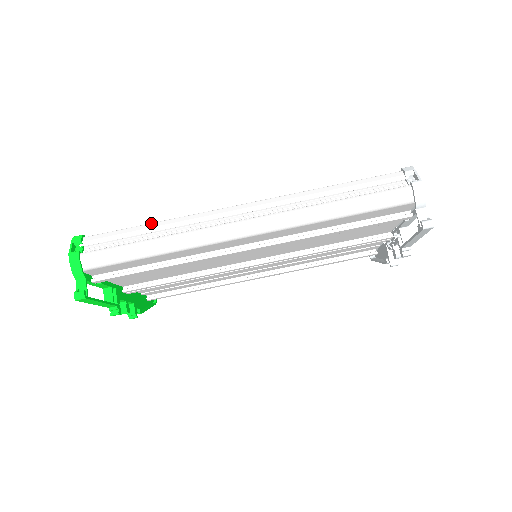
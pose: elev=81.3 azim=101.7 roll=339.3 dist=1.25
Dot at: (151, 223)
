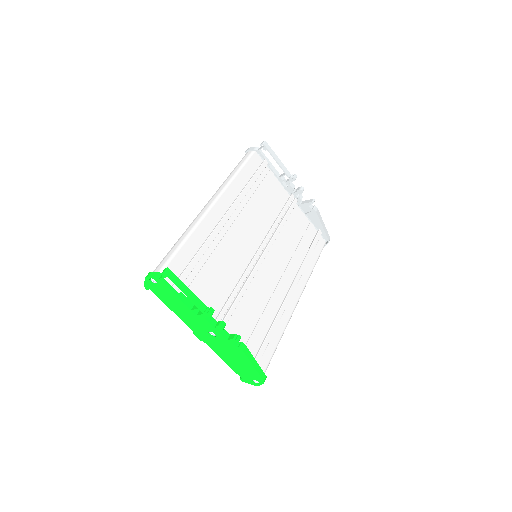
Dot at: occluded
